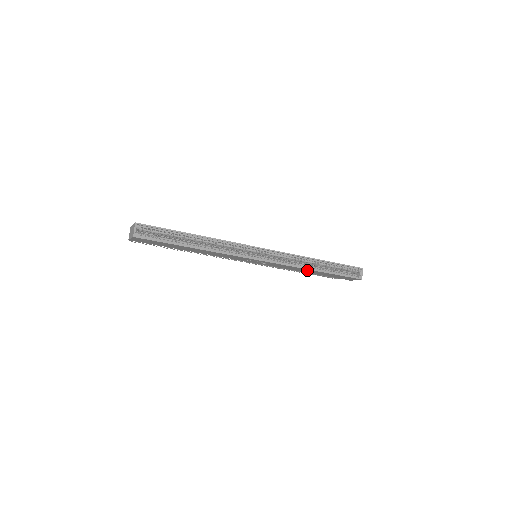
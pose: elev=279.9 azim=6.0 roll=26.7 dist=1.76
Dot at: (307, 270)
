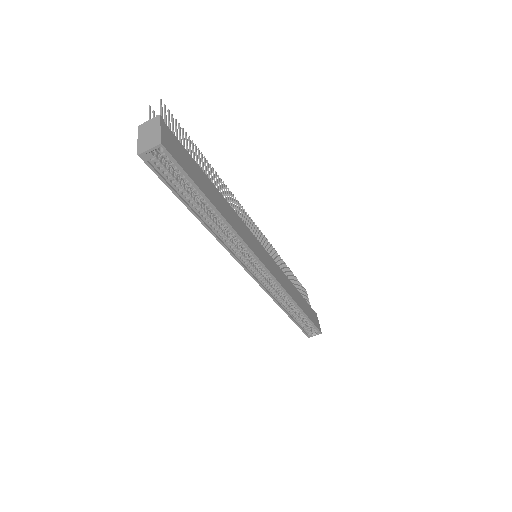
Dot at: occluded
